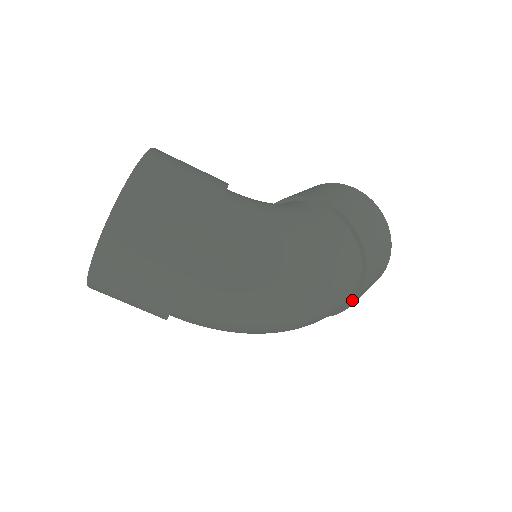
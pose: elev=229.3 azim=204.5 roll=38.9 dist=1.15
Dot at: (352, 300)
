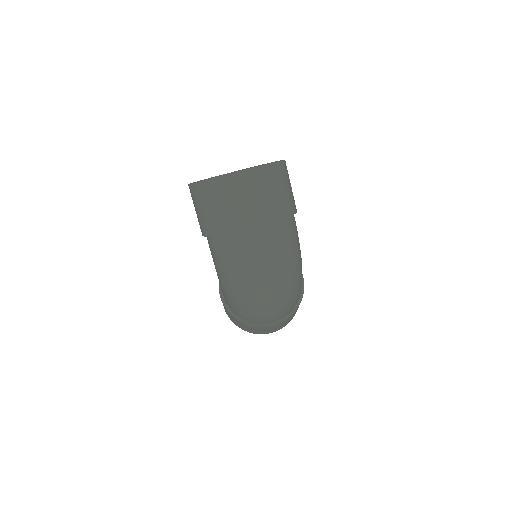
Dot at: (273, 323)
